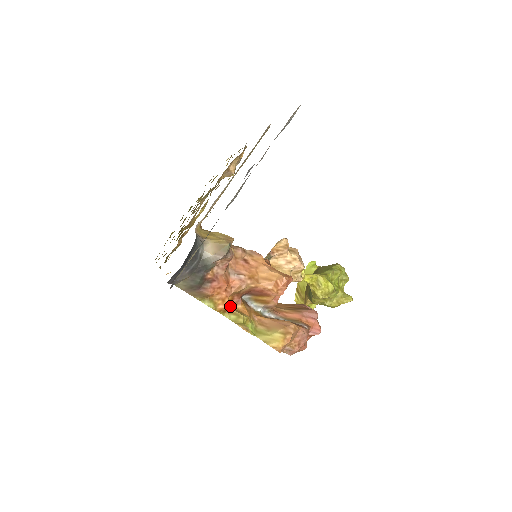
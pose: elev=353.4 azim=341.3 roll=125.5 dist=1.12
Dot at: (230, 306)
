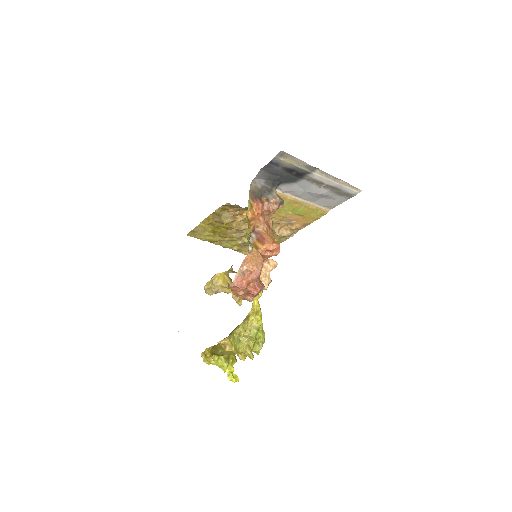
Dot at: (249, 222)
